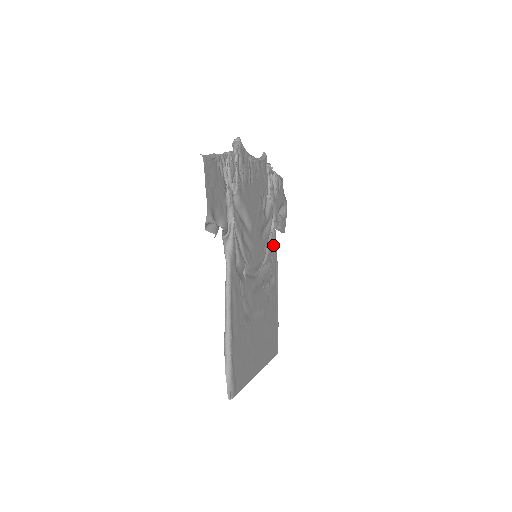
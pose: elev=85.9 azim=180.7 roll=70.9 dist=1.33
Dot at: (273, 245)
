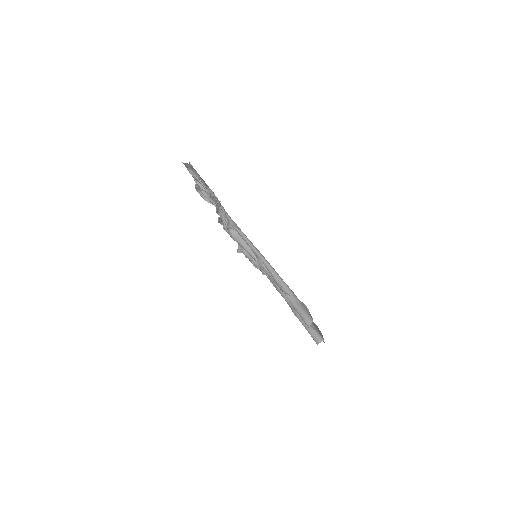
Dot at: occluded
